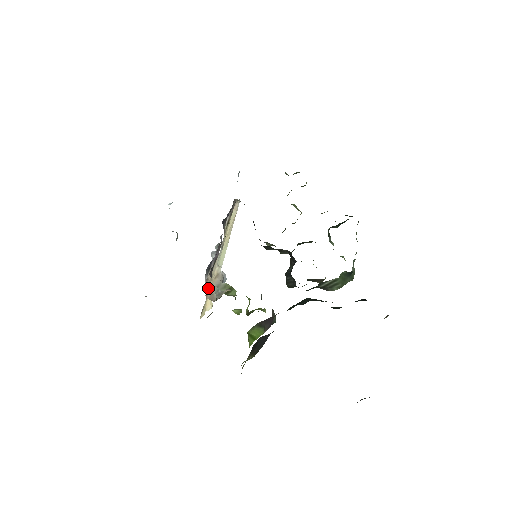
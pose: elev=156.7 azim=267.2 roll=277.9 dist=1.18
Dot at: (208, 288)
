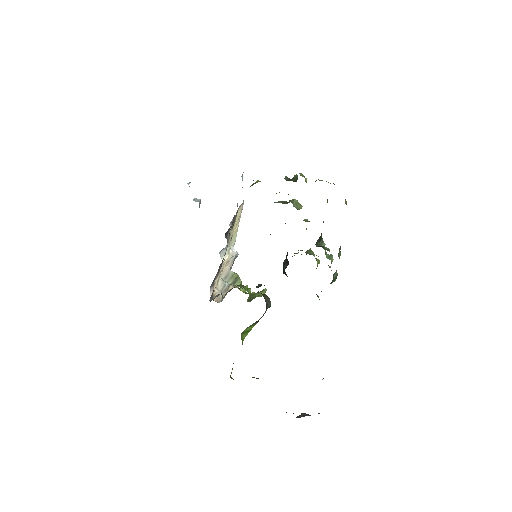
Dot at: (216, 286)
